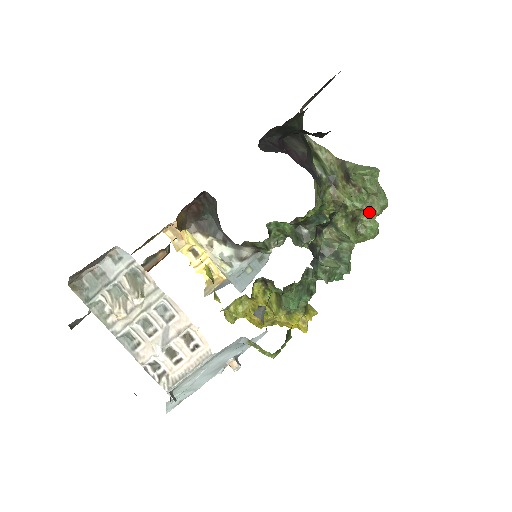
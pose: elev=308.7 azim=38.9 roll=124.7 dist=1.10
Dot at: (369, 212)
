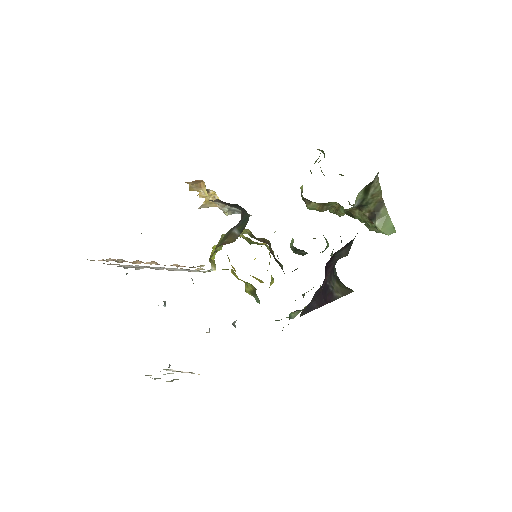
Dot at: (366, 225)
